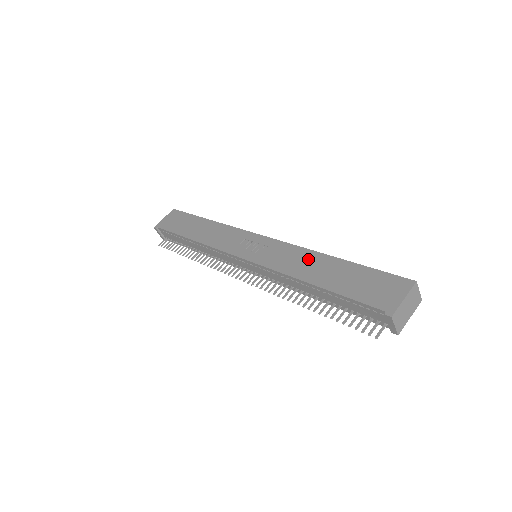
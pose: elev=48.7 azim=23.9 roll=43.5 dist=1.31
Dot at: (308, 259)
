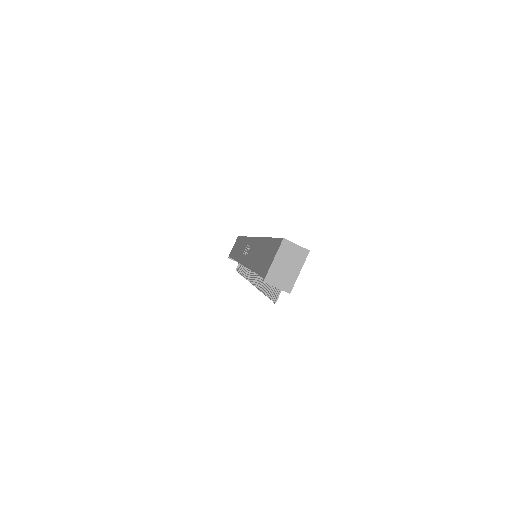
Dot at: (258, 247)
